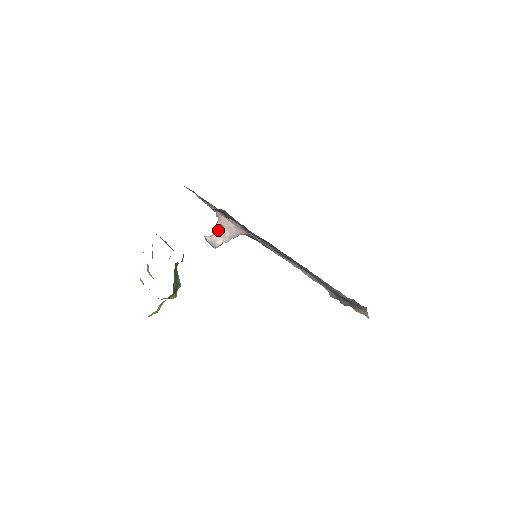
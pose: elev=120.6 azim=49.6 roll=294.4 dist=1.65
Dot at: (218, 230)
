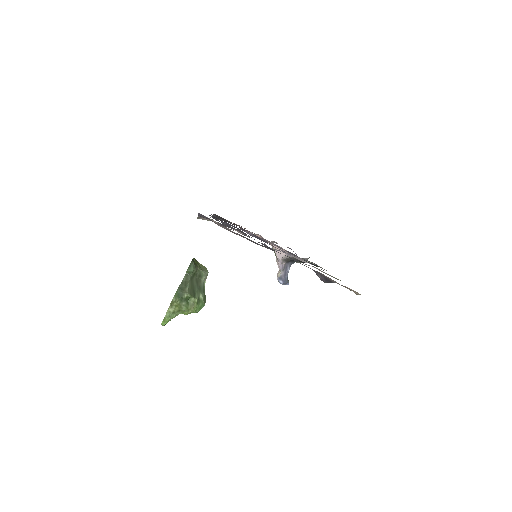
Dot at: occluded
